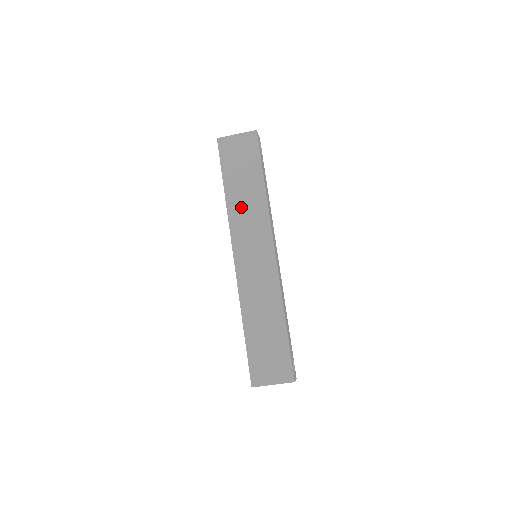
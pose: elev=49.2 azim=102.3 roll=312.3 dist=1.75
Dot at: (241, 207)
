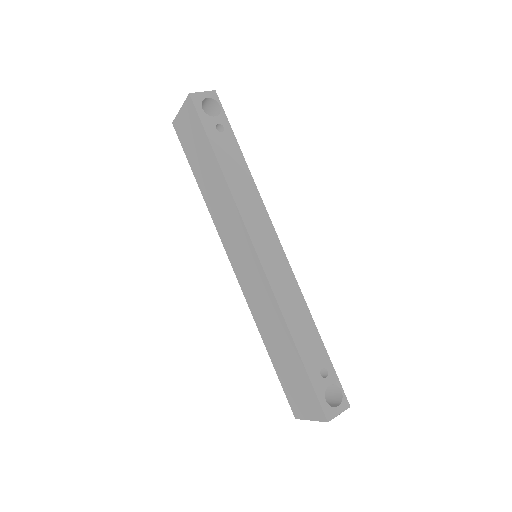
Dot at: (215, 203)
